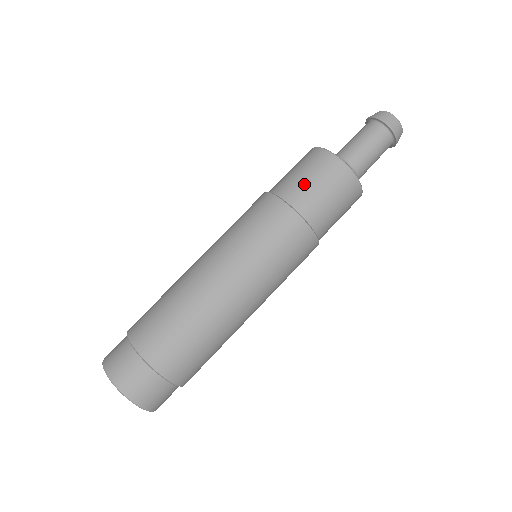
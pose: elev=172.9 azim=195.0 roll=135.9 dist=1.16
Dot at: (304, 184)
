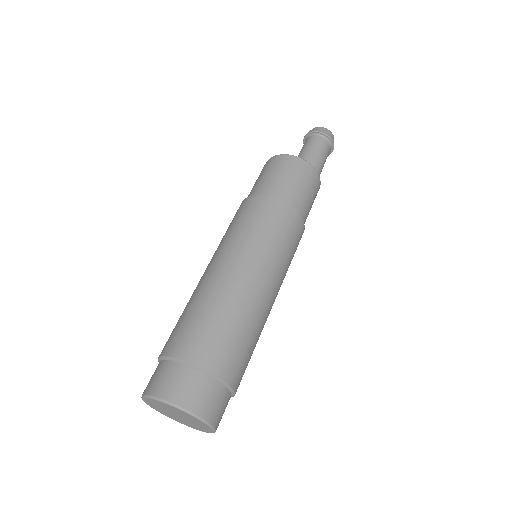
Dot at: (295, 188)
